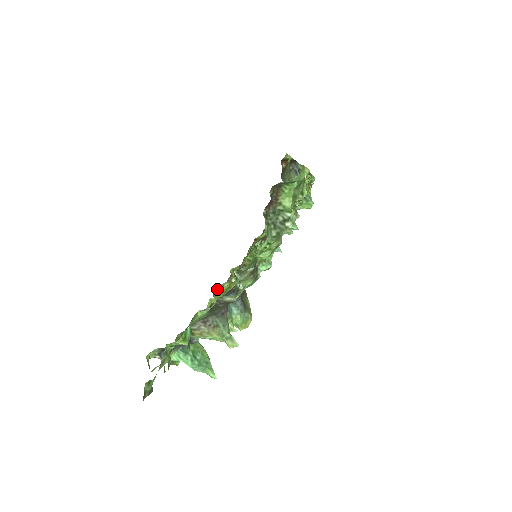
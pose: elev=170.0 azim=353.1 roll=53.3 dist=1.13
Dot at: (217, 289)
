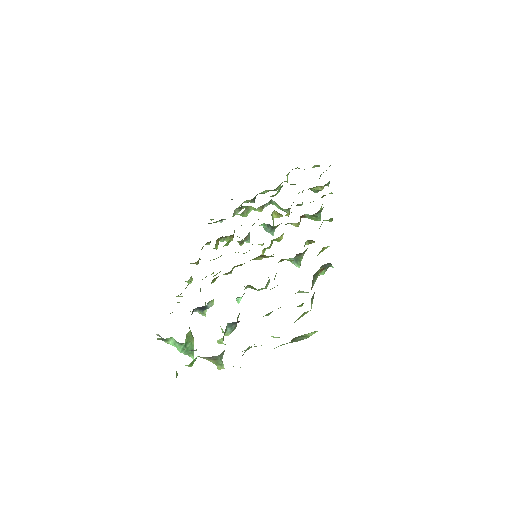
Dot at: (216, 277)
